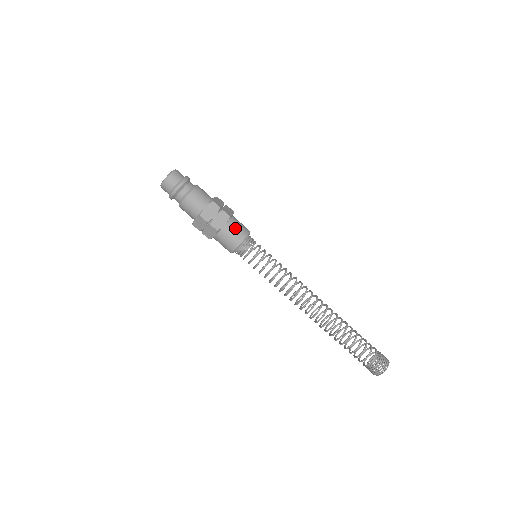
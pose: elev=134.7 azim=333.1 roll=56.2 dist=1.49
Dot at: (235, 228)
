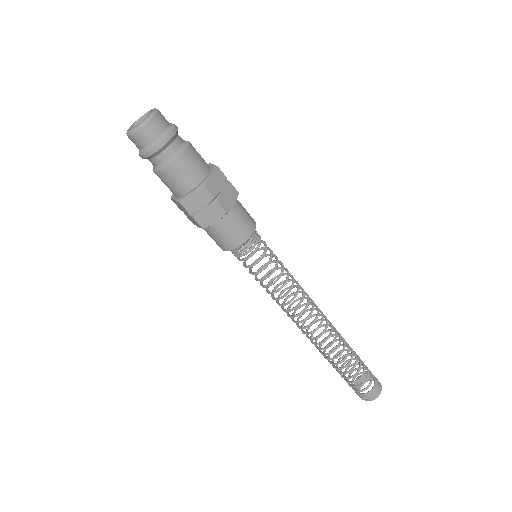
Dot at: (243, 211)
